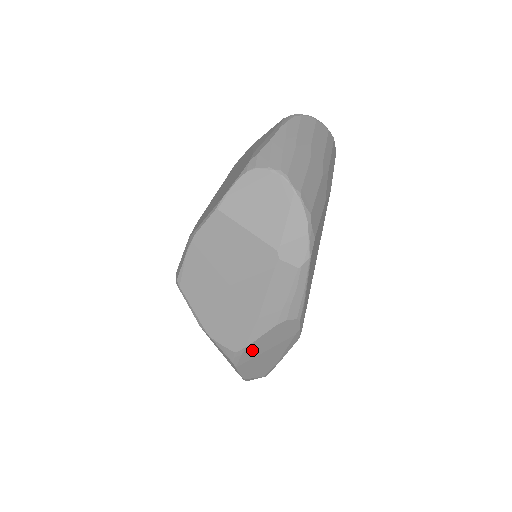
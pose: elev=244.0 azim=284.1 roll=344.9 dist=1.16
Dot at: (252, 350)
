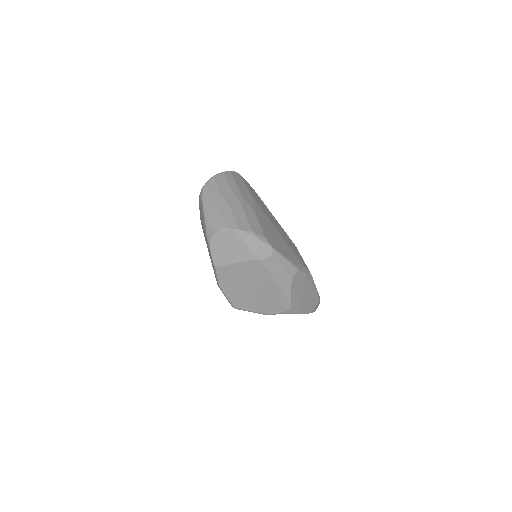
Dot at: (295, 301)
